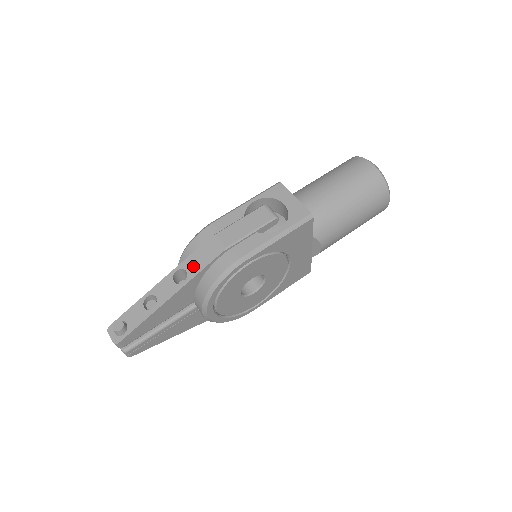
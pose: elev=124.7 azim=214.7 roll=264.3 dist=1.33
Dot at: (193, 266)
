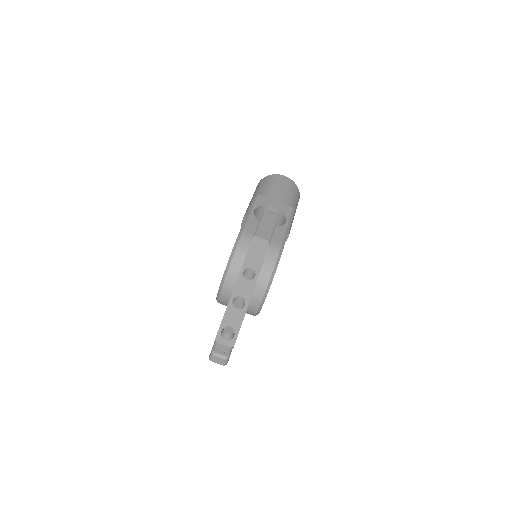
Dot at: (254, 263)
